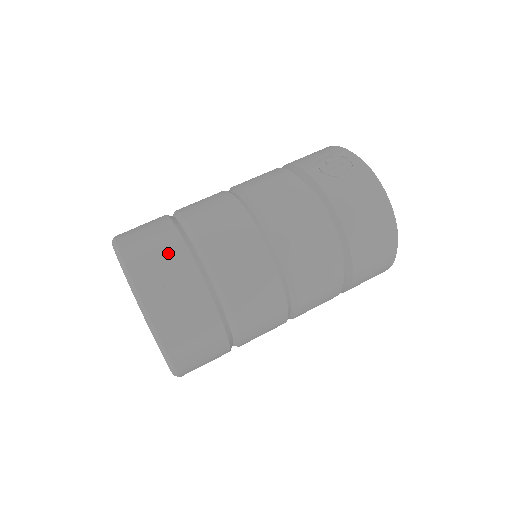
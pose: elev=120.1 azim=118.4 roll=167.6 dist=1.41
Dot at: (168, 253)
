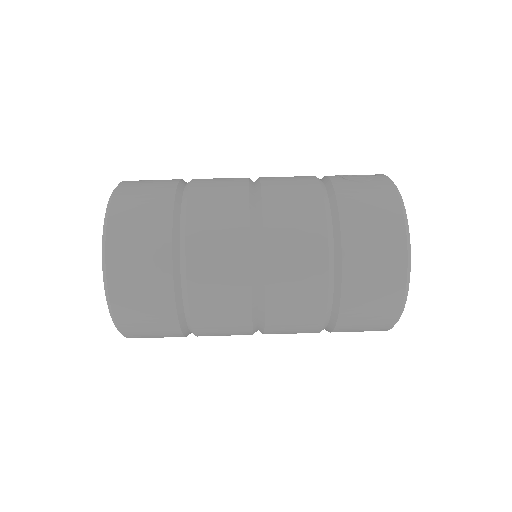
Dot at: (157, 186)
